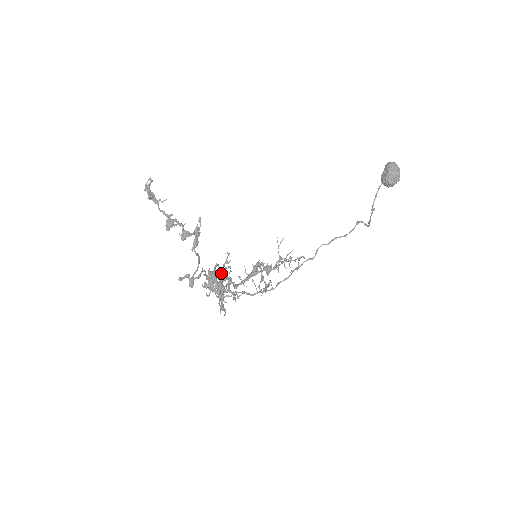
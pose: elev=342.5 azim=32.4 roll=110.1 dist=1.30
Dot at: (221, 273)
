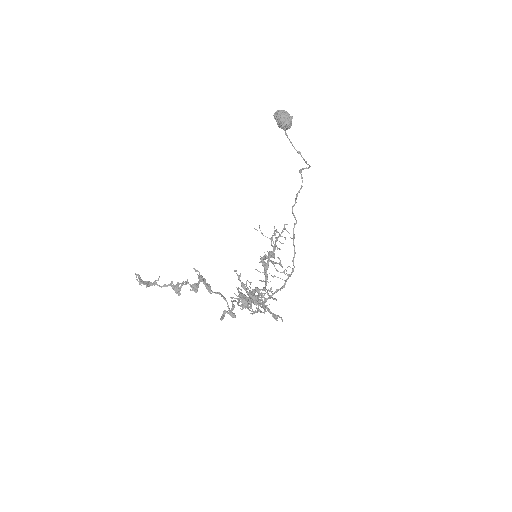
Dot at: (244, 288)
